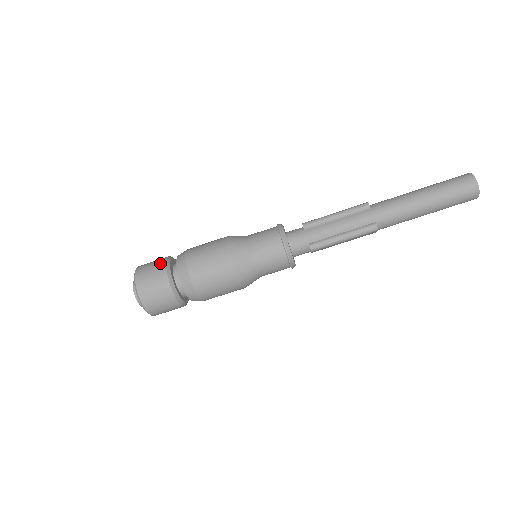
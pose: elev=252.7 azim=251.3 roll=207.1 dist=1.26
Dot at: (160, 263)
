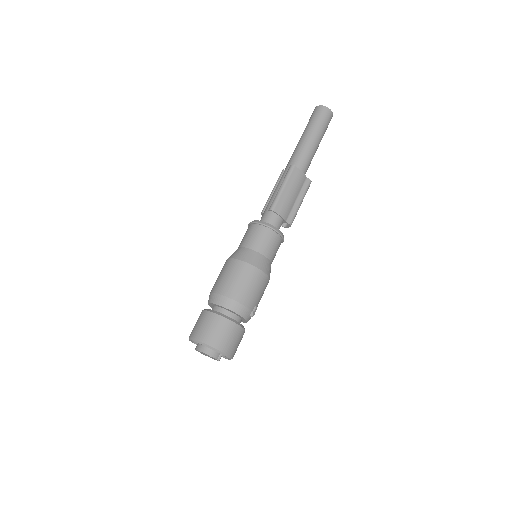
Dot at: occluded
